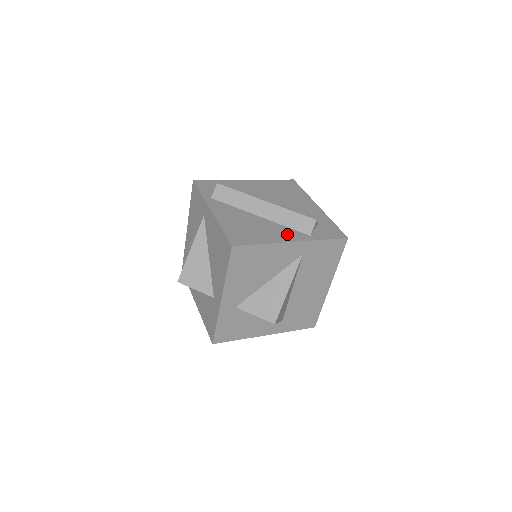
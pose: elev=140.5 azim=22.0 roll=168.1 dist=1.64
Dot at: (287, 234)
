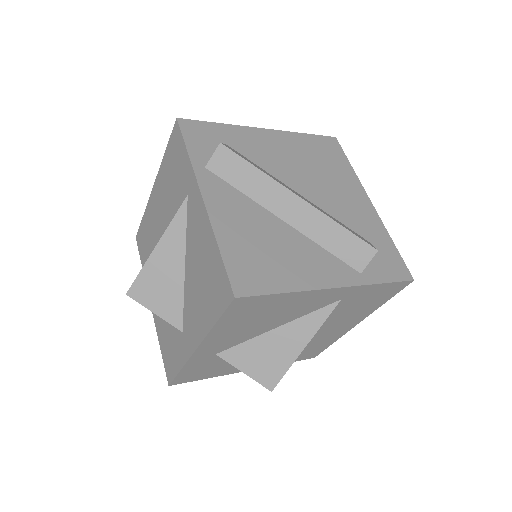
Dot at: (326, 268)
